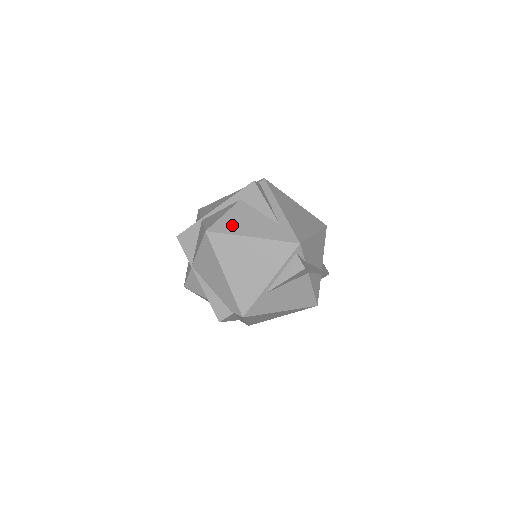
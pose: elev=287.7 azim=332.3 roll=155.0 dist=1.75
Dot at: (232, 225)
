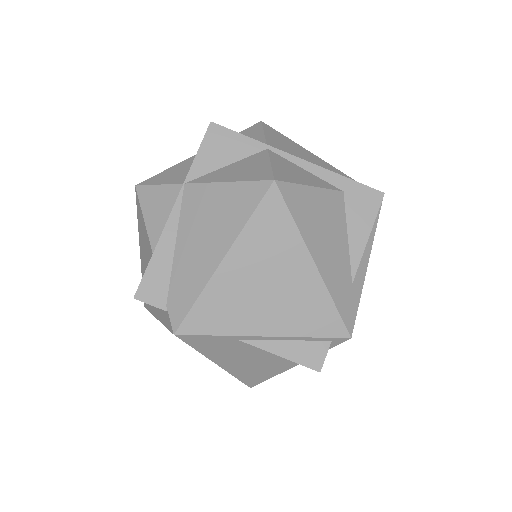
Dot at: (309, 214)
